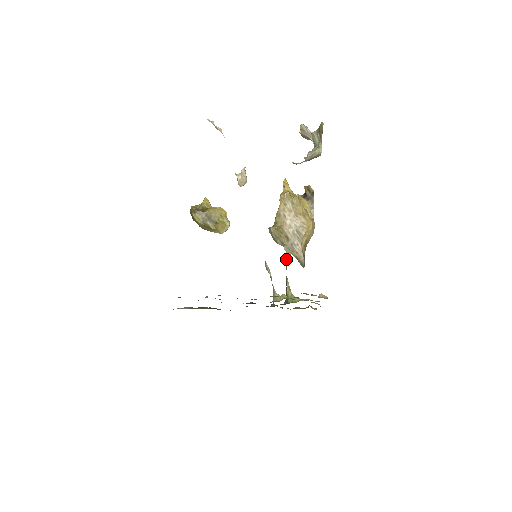
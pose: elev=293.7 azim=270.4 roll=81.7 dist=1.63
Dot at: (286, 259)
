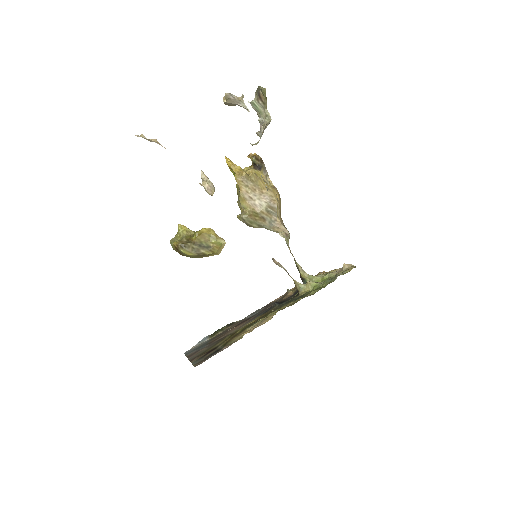
Dot at: (287, 245)
